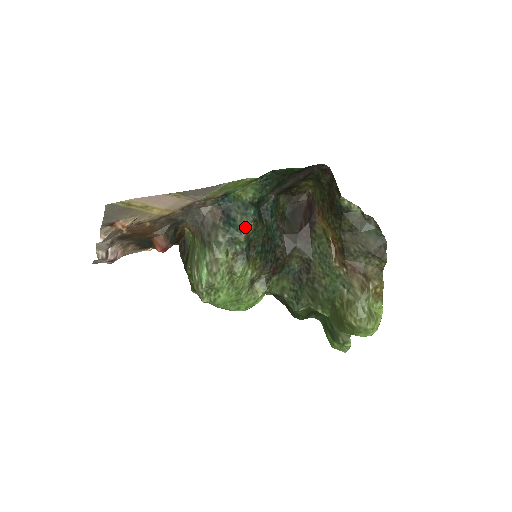
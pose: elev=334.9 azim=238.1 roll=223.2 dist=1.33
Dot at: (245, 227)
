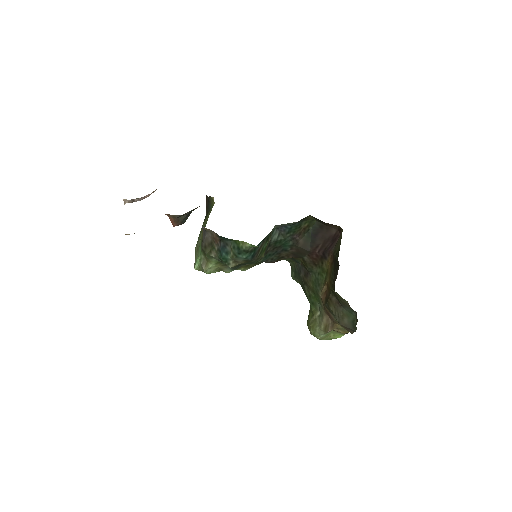
Dot at: (235, 261)
